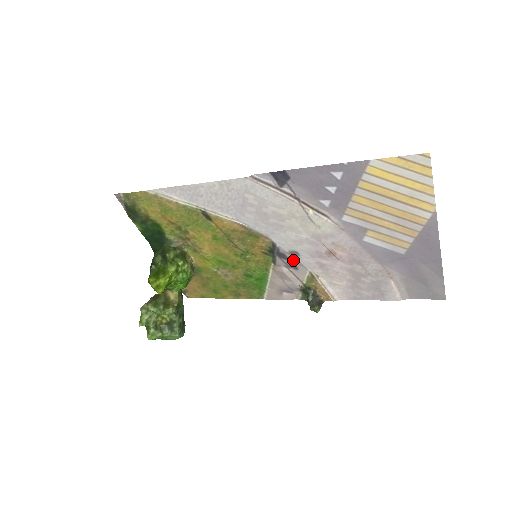
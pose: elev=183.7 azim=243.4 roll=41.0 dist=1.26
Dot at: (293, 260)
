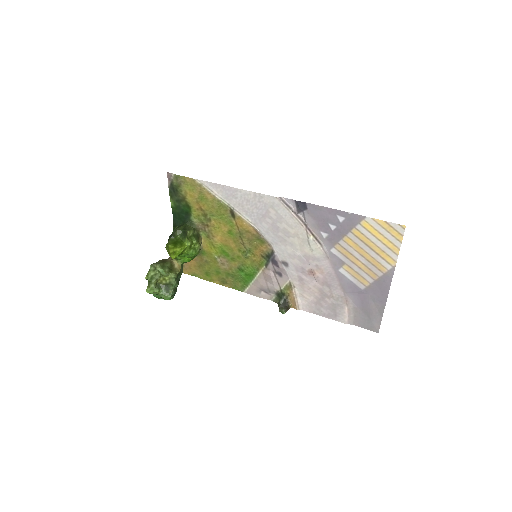
Dot at: (281, 268)
